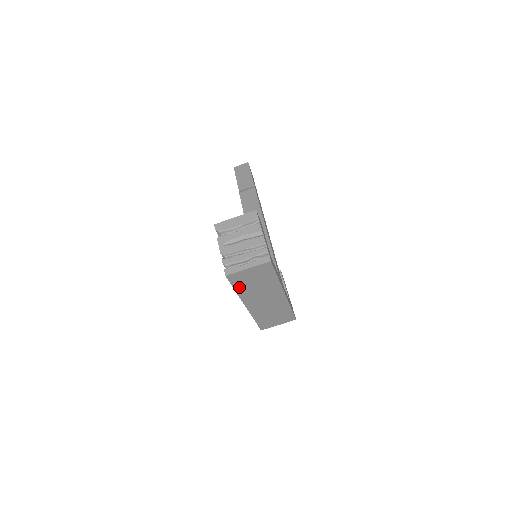
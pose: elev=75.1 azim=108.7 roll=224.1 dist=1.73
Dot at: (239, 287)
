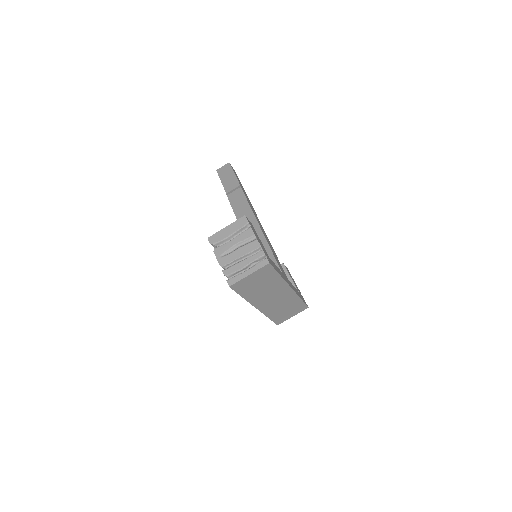
Dot at: (245, 293)
